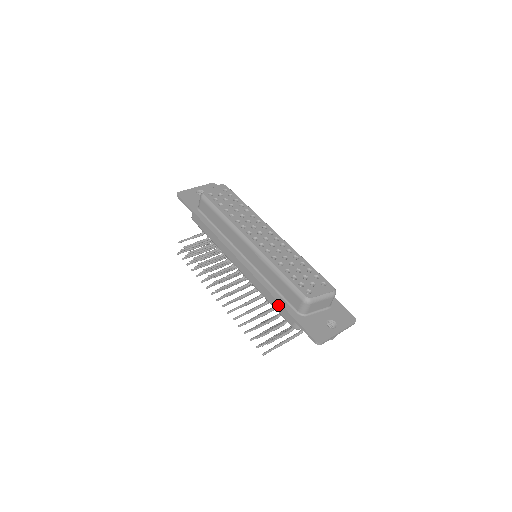
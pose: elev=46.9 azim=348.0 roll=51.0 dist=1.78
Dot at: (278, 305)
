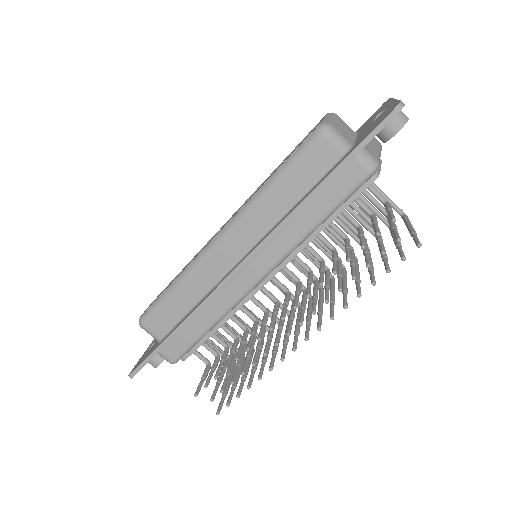
Dot at: (327, 195)
